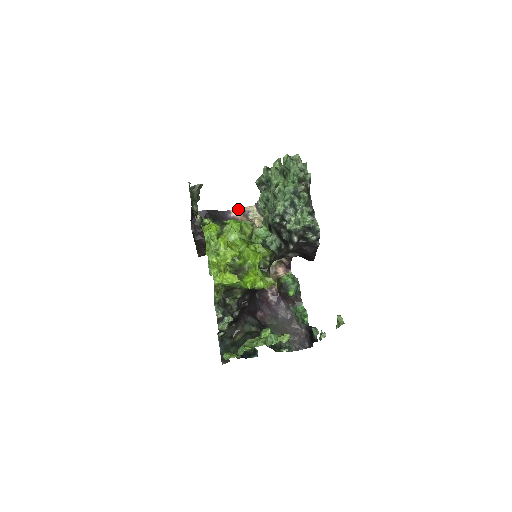
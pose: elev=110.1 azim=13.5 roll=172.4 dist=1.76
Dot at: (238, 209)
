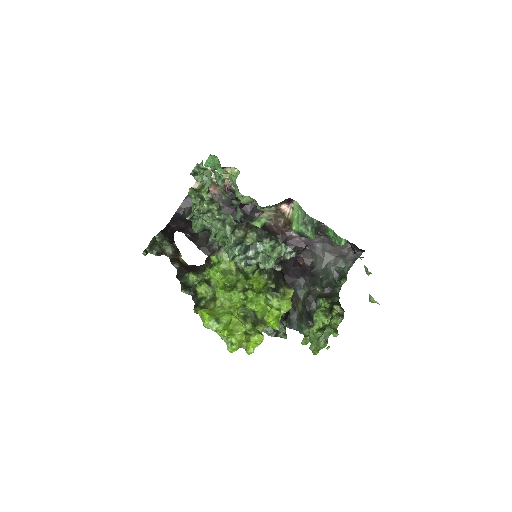
Dot at: occluded
